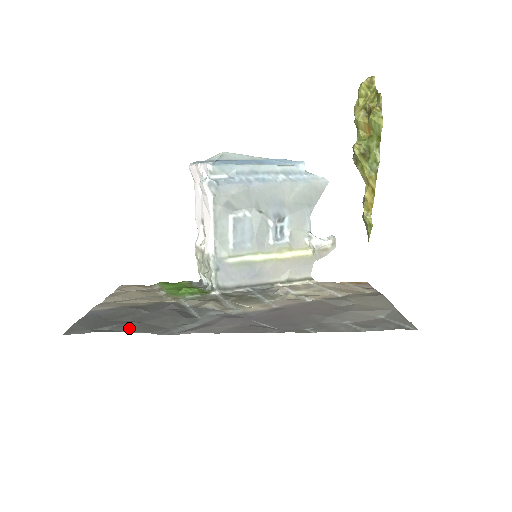
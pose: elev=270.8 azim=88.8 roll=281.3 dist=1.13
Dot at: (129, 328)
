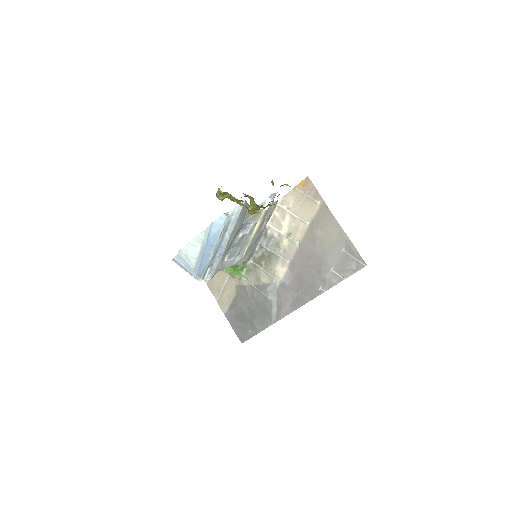
Dot at: (258, 328)
